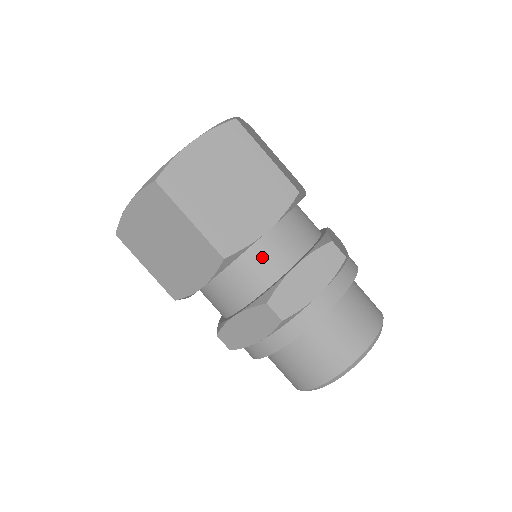
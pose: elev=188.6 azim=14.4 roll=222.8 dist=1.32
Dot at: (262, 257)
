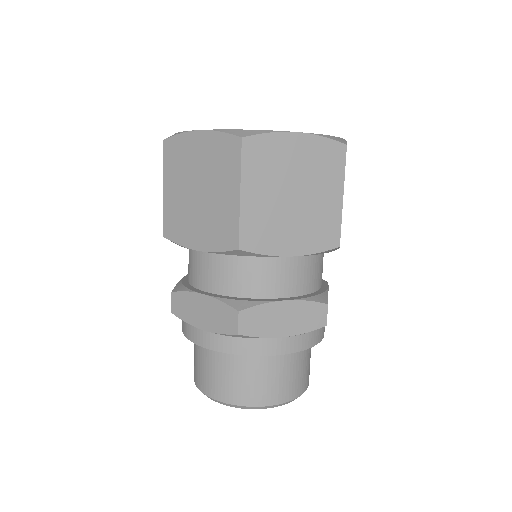
Dot at: (198, 262)
